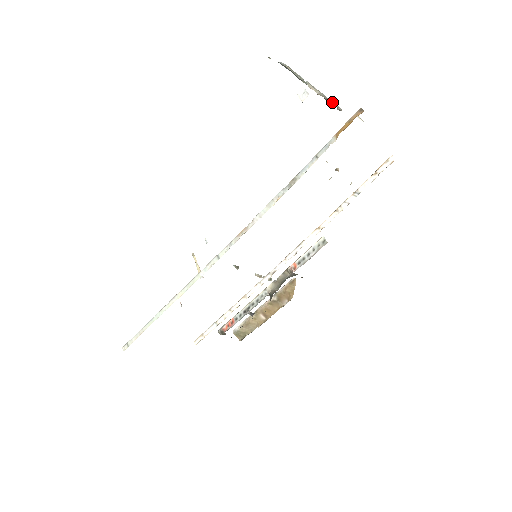
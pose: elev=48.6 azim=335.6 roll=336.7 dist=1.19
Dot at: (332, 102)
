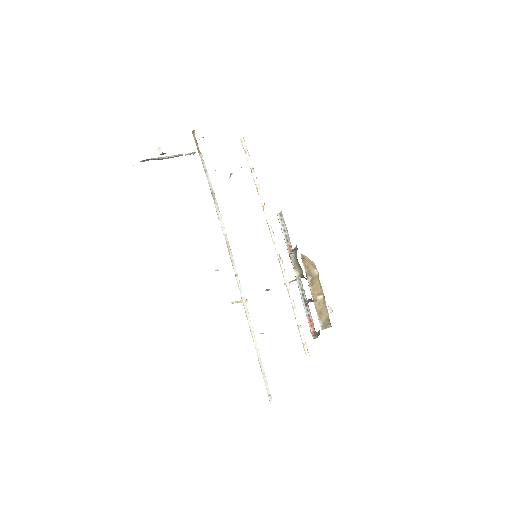
Dot at: (186, 154)
